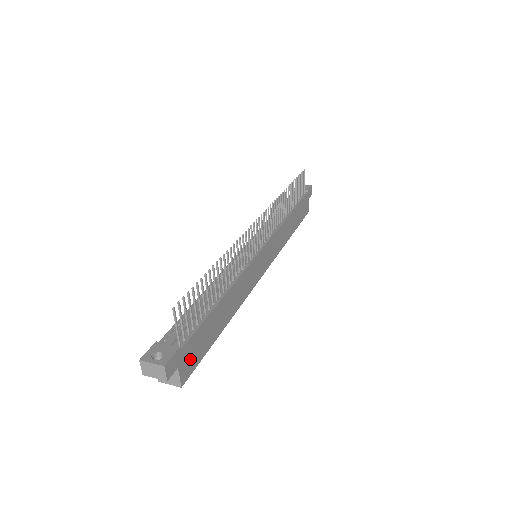
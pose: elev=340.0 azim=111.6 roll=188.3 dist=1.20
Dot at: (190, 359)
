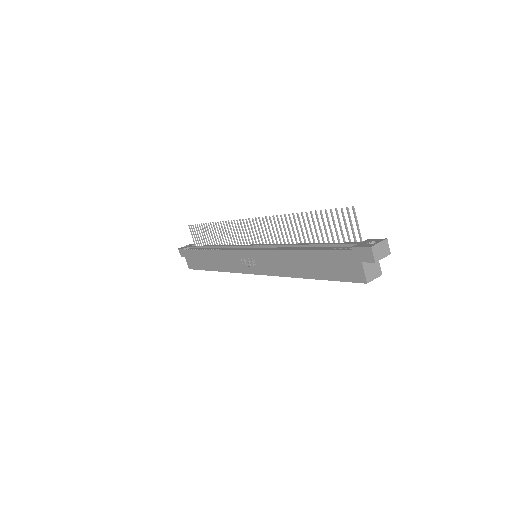
Dot at: occluded
